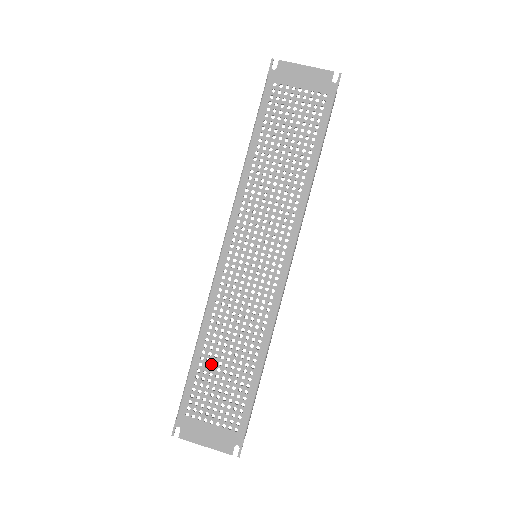
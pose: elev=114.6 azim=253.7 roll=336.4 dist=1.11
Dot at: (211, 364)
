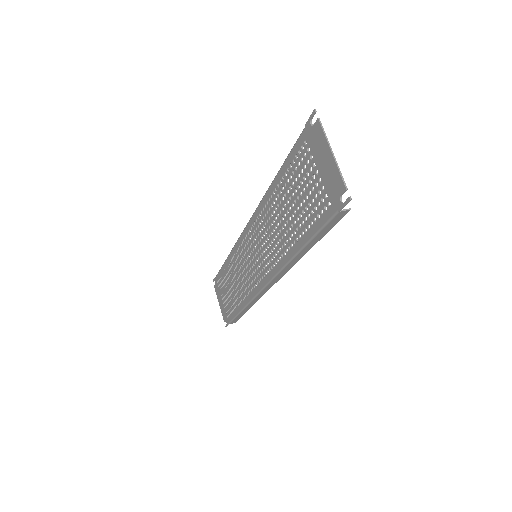
Dot at: (228, 277)
